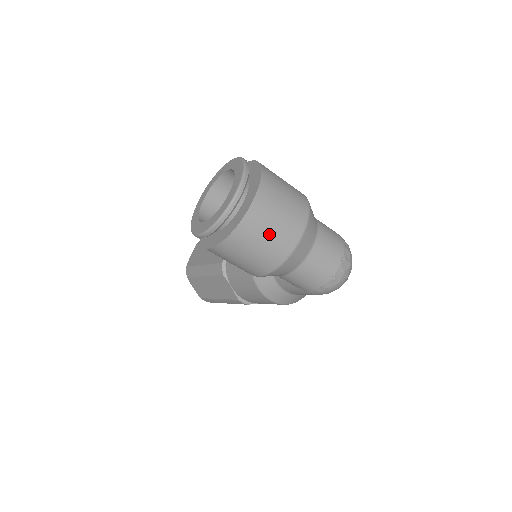
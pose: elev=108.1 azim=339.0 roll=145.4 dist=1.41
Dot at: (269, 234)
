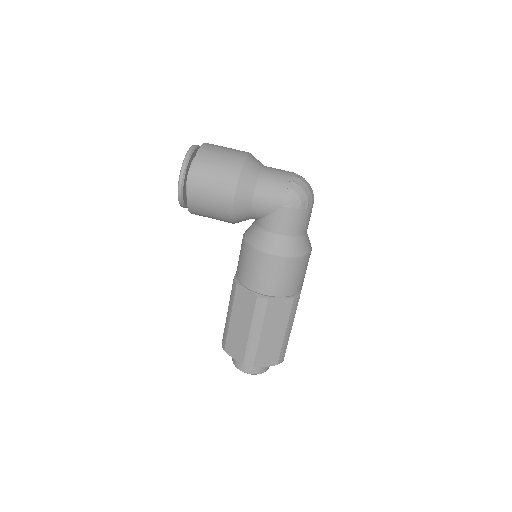
Dot at: (221, 155)
